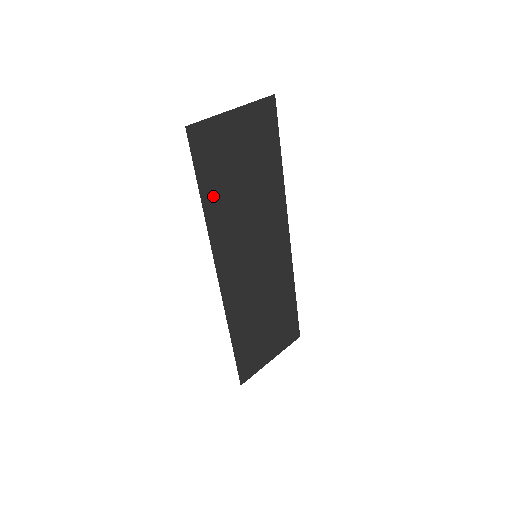
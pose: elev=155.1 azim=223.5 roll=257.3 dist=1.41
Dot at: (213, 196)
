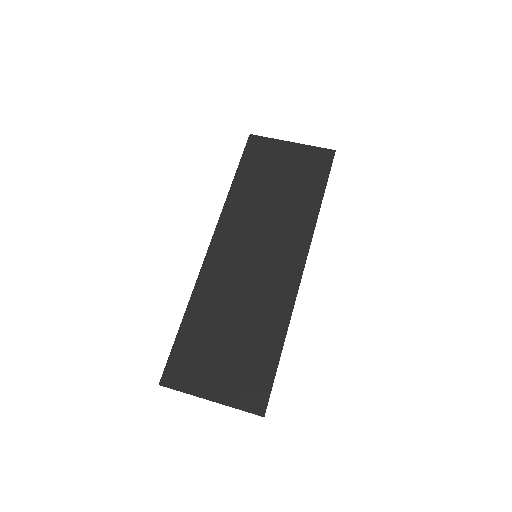
Dot at: (245, 183)
